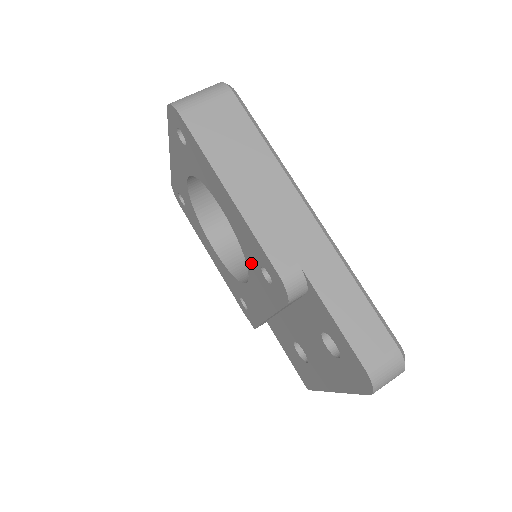
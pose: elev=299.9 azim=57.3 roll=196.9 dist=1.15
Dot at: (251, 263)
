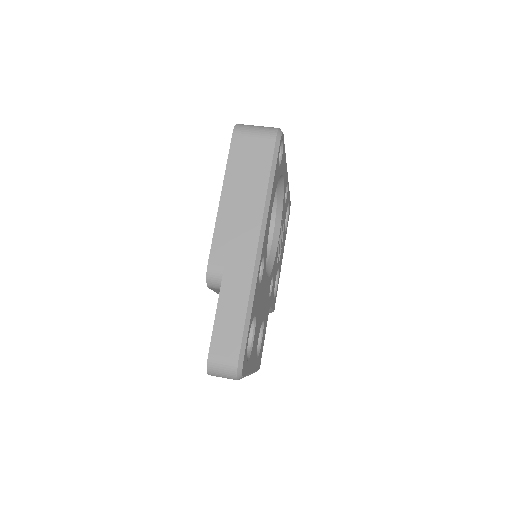
Dot at: occluded
